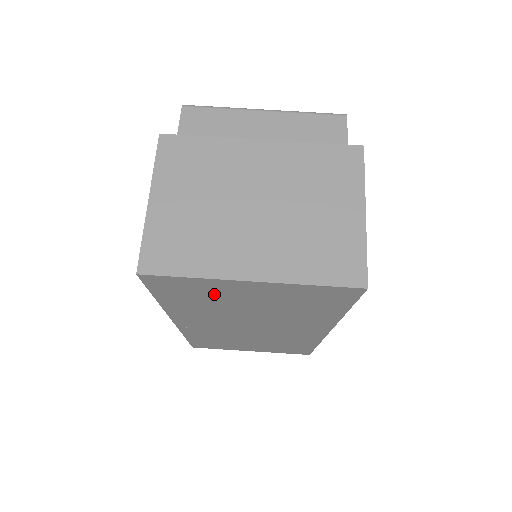
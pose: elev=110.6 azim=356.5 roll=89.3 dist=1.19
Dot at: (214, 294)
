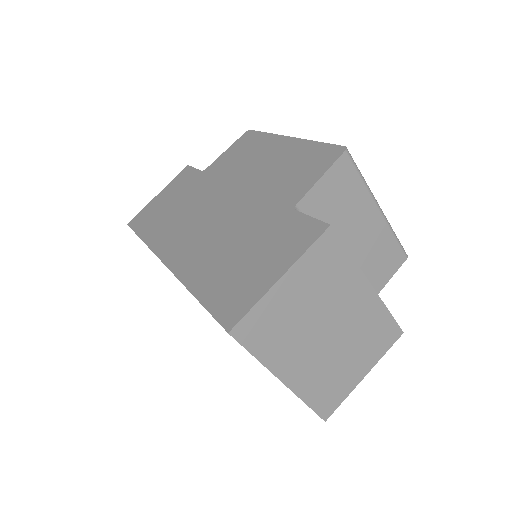
Dot at: occluded
